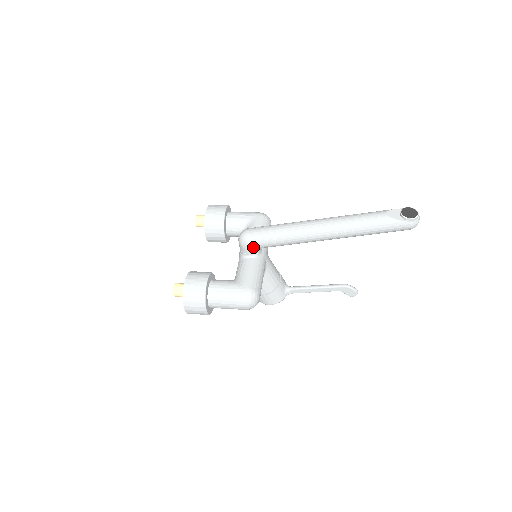
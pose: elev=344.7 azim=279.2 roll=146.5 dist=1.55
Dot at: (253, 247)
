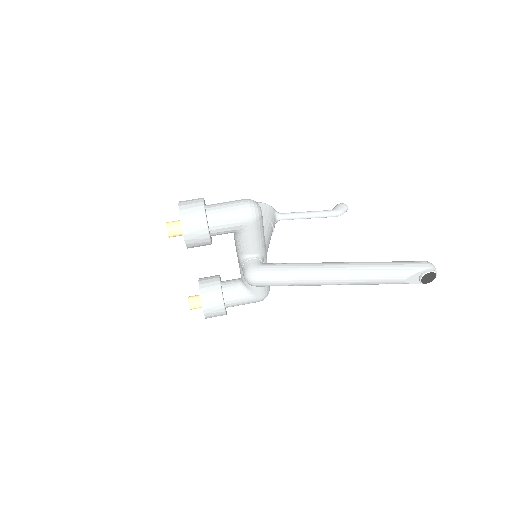
Dot at: occluded
